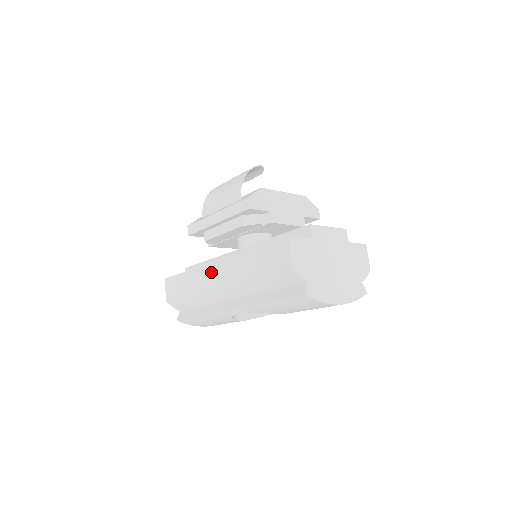
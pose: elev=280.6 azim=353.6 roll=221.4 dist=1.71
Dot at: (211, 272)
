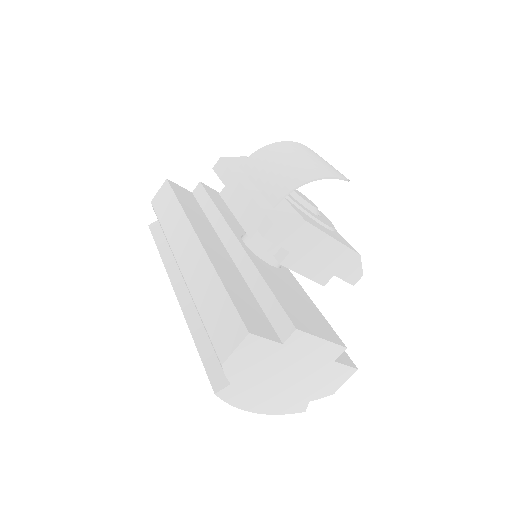
Dot at: (187, 240)
